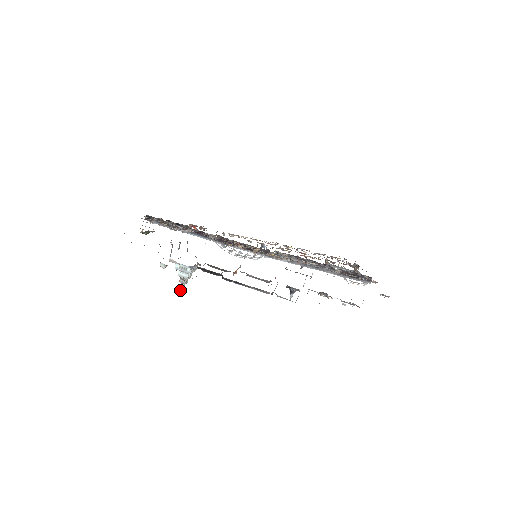
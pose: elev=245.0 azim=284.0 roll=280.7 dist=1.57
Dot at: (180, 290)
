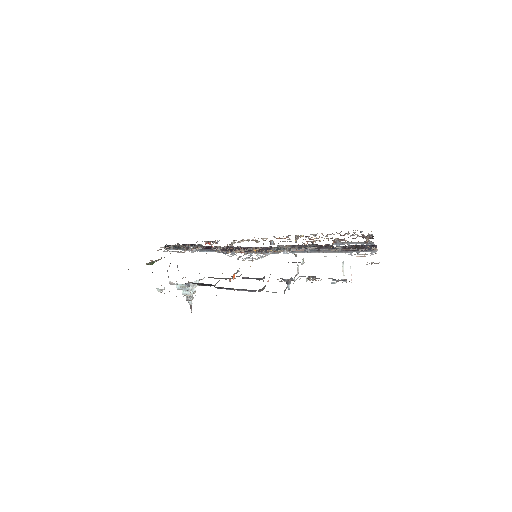
Dot at: occluded
